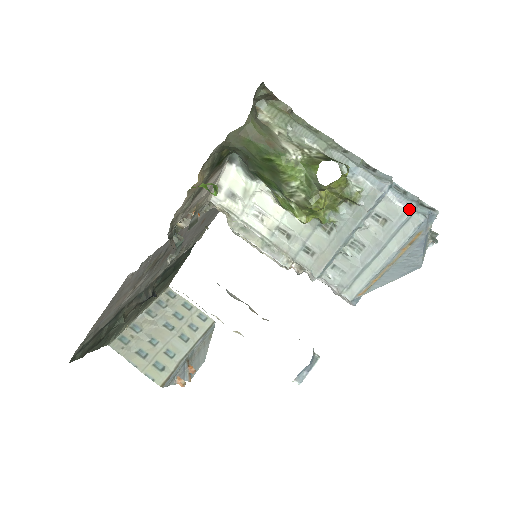
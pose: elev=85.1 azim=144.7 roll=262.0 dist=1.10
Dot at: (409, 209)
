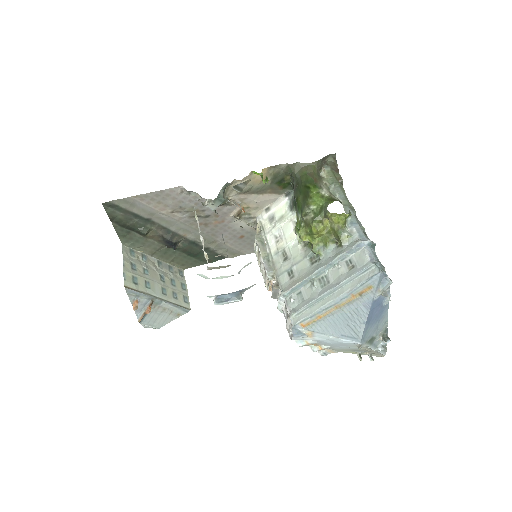
Dot at: (372, 262)
